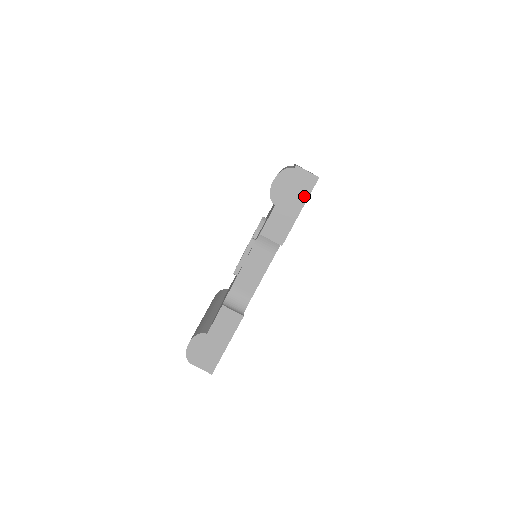
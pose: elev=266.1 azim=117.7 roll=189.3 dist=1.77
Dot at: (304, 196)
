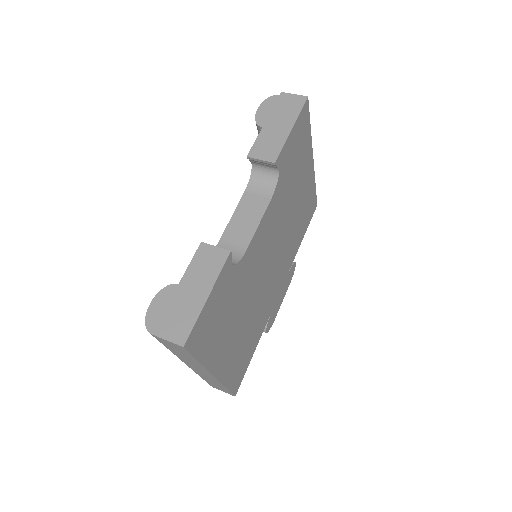
Dot at: (294, 114)
